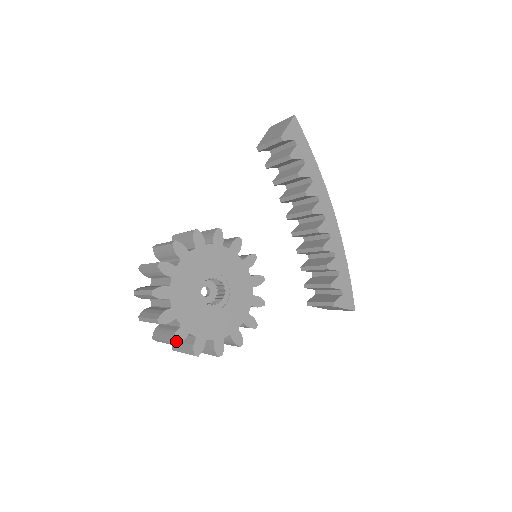
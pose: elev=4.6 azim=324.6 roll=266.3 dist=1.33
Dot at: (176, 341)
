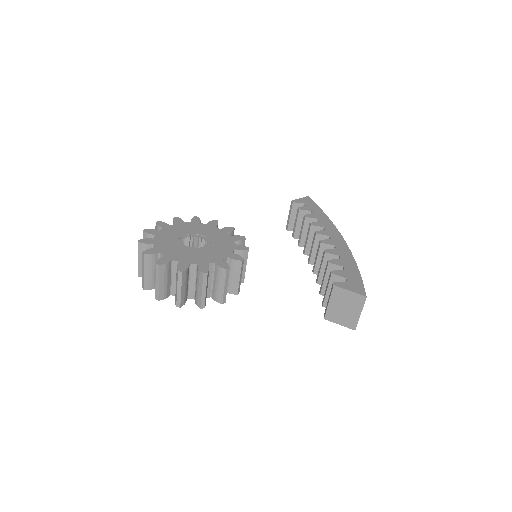
Dot at: (146, 253)
